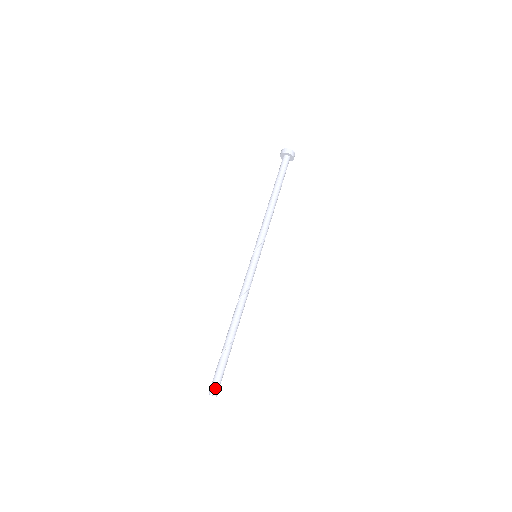
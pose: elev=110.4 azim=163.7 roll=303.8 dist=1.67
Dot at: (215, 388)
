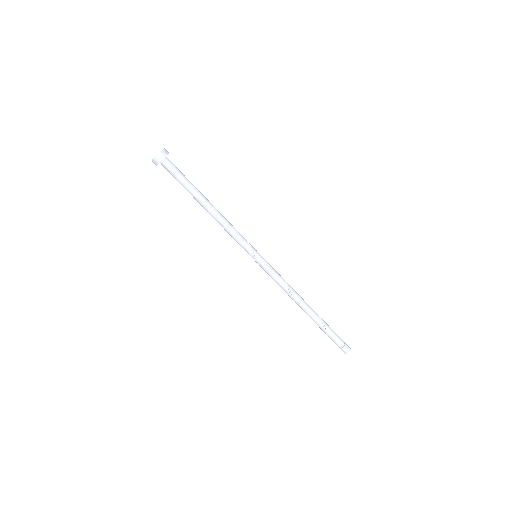
Dot at: (347, 346)
